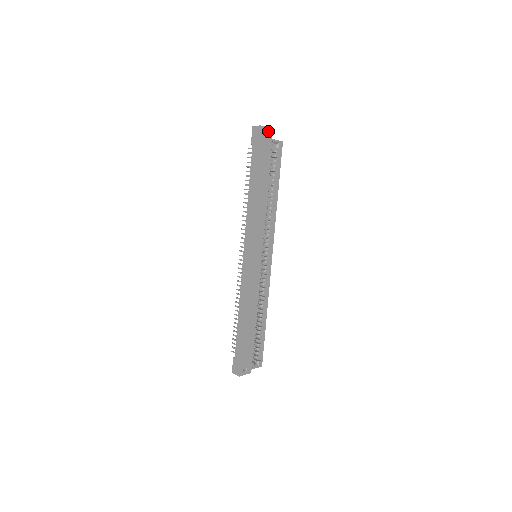
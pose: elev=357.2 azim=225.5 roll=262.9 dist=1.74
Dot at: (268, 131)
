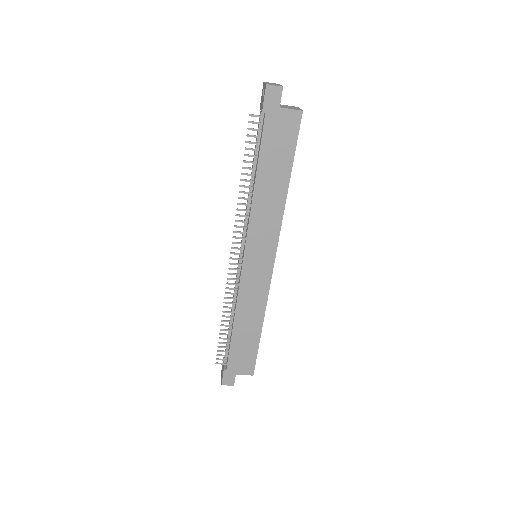
Dot at: occluded
